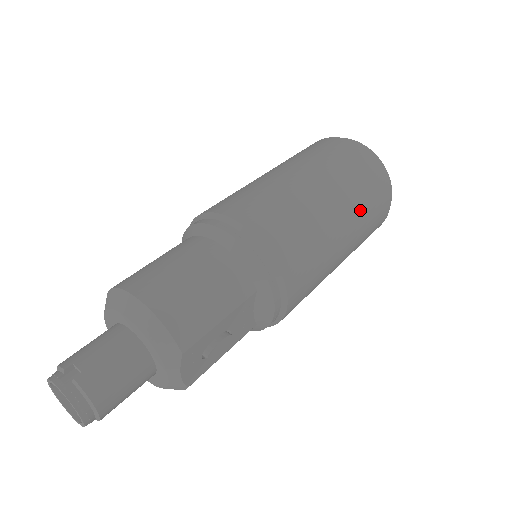
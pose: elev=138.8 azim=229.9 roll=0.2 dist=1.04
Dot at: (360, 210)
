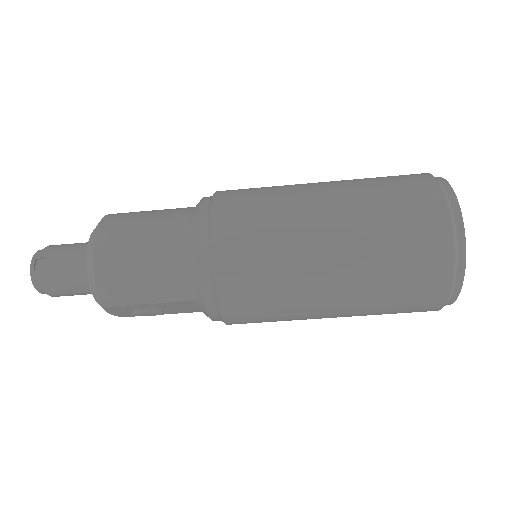
Dot at: (373, 298)
